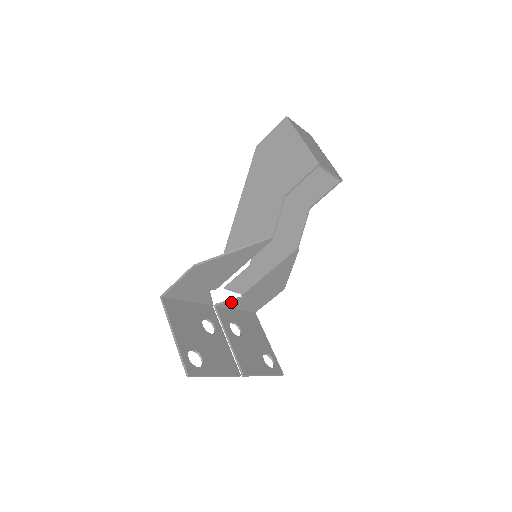
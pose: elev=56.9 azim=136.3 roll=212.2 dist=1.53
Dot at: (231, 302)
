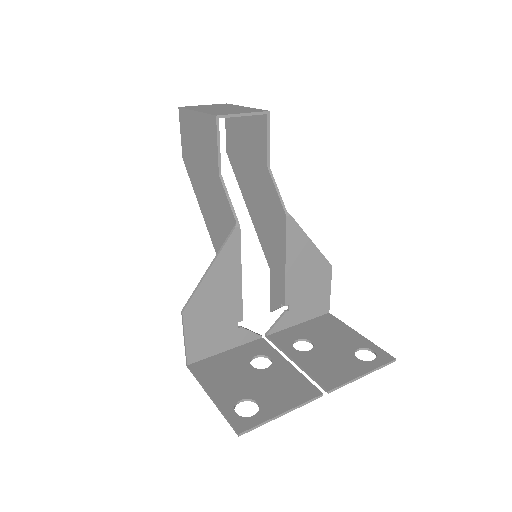
Dot at: (281, 320)
